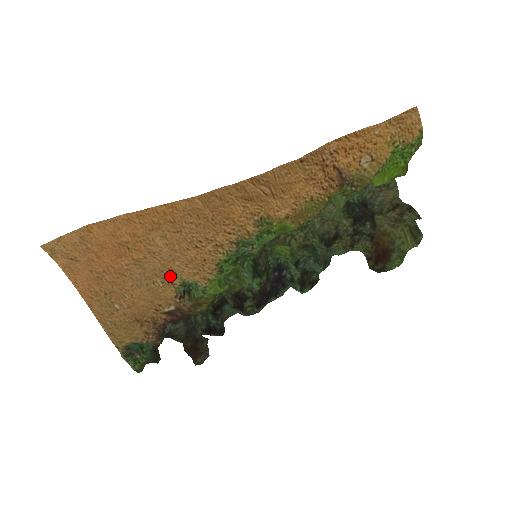
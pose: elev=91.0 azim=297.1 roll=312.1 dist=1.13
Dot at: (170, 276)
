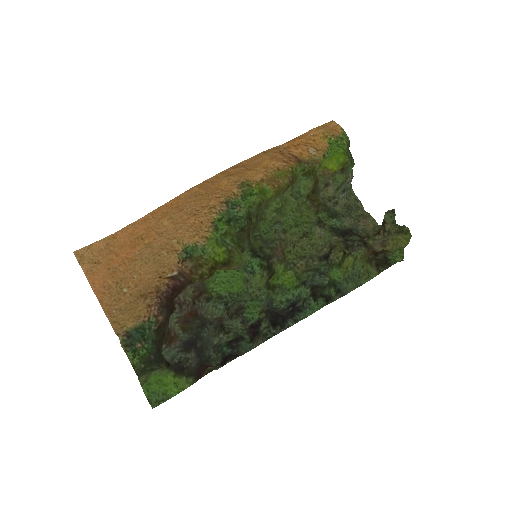
Dot at: (174, 245)
